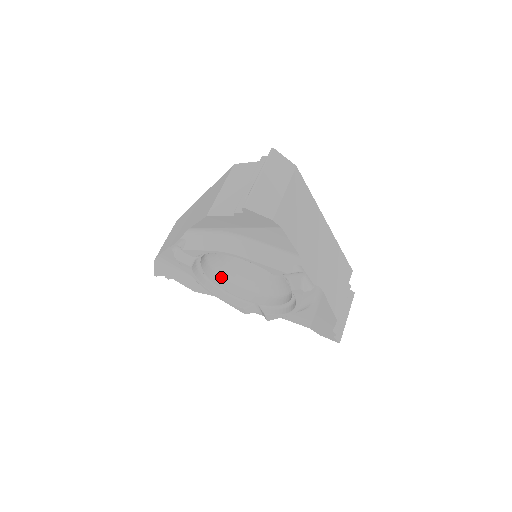
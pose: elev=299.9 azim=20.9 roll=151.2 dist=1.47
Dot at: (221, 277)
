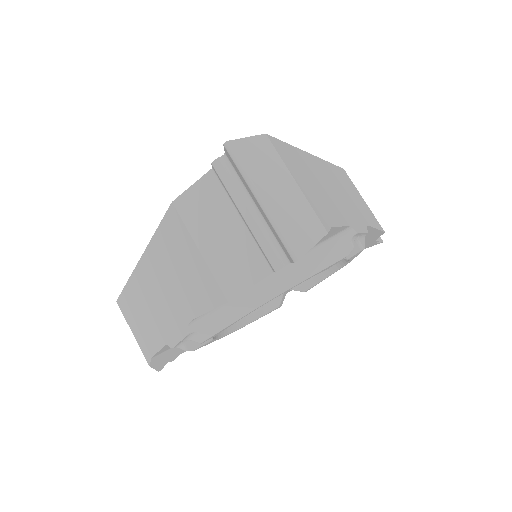
Dot at: occluded
